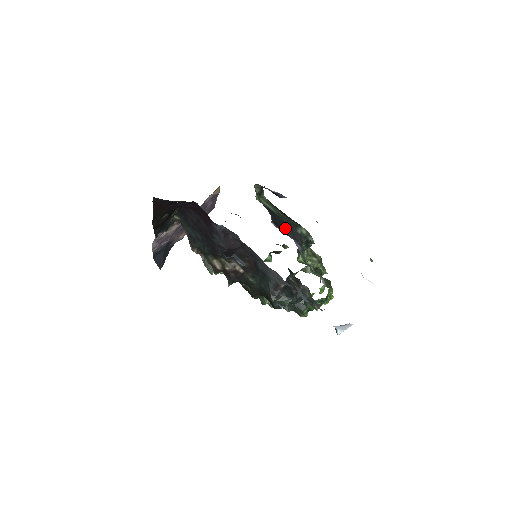
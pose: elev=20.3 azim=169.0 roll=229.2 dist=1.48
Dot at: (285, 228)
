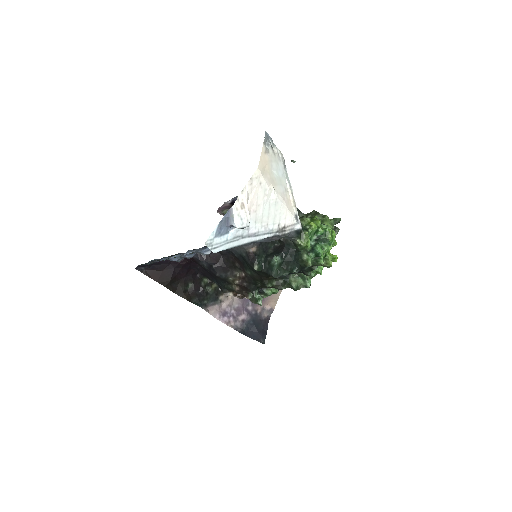
Dot at: occluded
